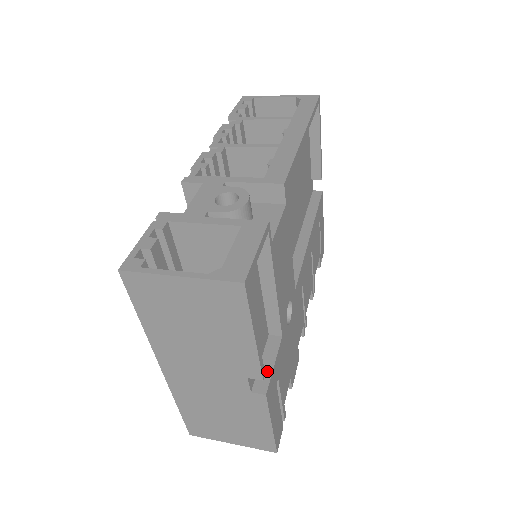
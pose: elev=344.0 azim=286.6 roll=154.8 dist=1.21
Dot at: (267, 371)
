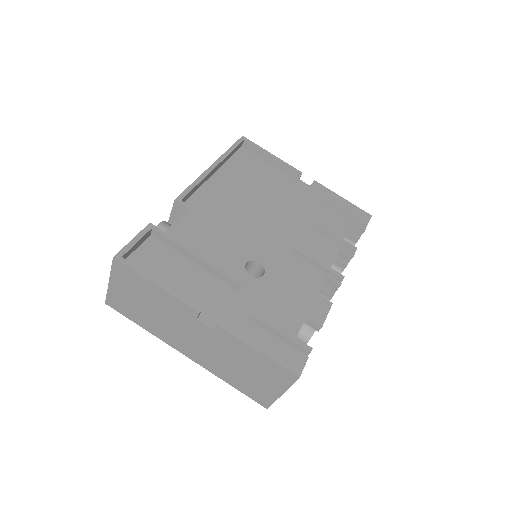
Dot at: (225, 311)
